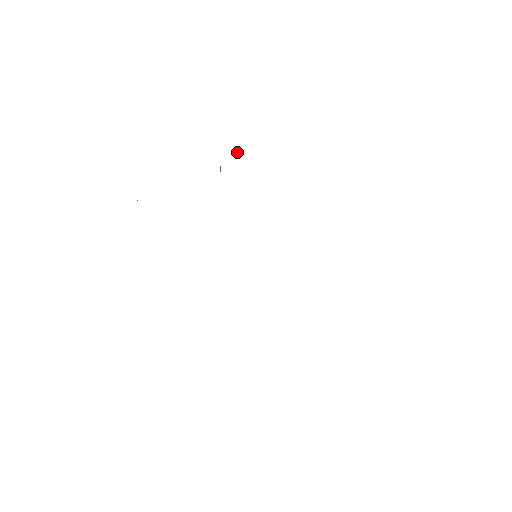
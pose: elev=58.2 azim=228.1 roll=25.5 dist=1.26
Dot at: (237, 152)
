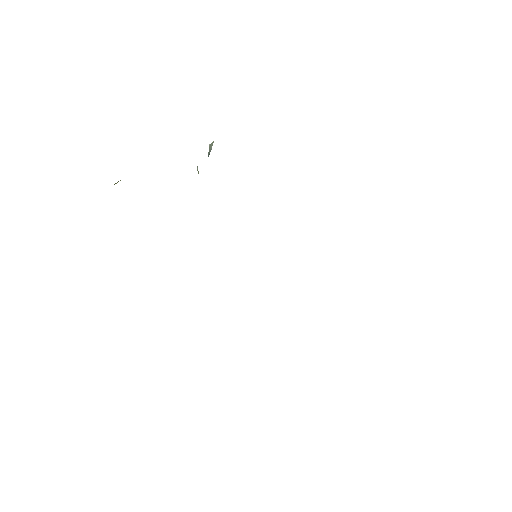
Dot at: (213, 141)
